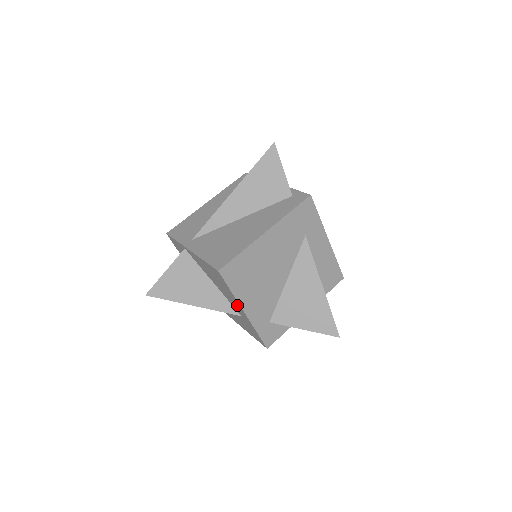
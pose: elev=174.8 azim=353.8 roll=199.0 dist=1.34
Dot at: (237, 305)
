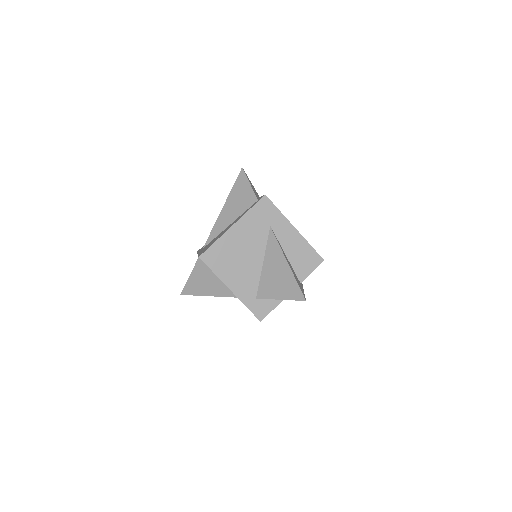
Dot at: occluded
